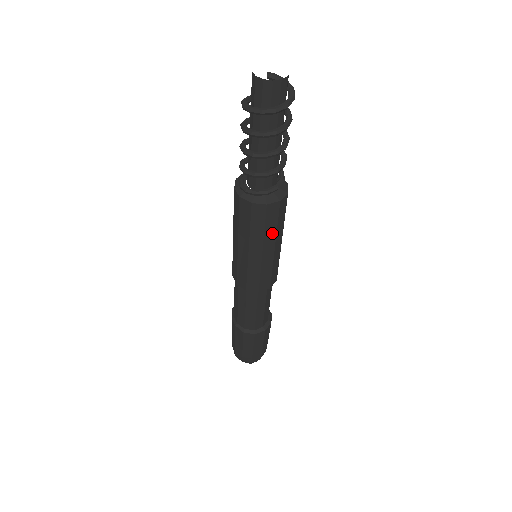
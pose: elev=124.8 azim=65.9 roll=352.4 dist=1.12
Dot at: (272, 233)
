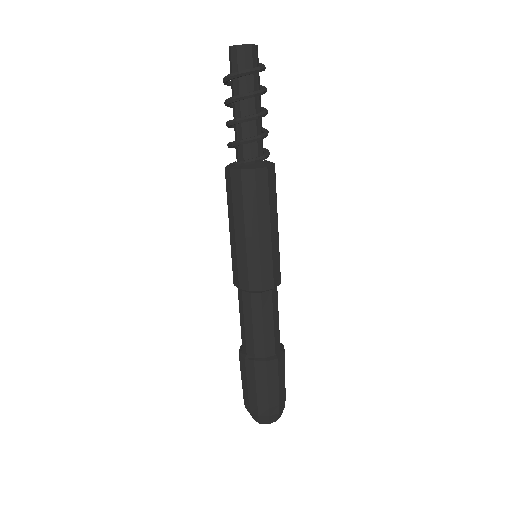
Dot at: (274, 205)
